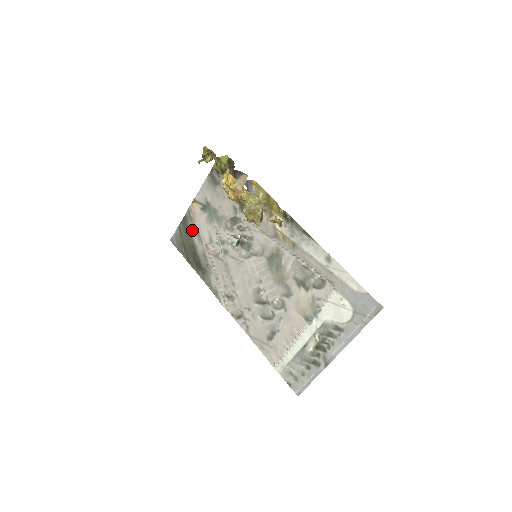
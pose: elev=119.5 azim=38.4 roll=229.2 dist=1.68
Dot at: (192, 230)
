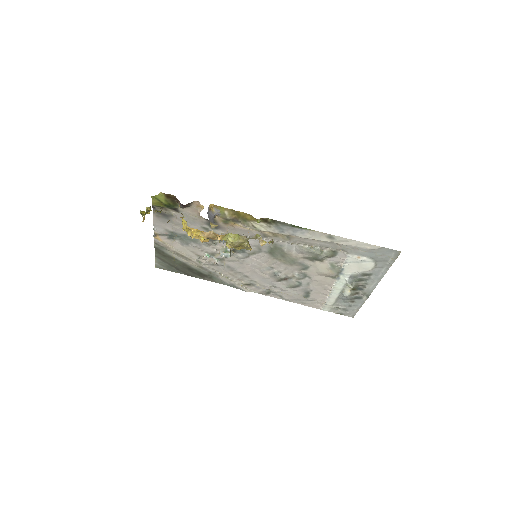
Dot at: (172, 255)
